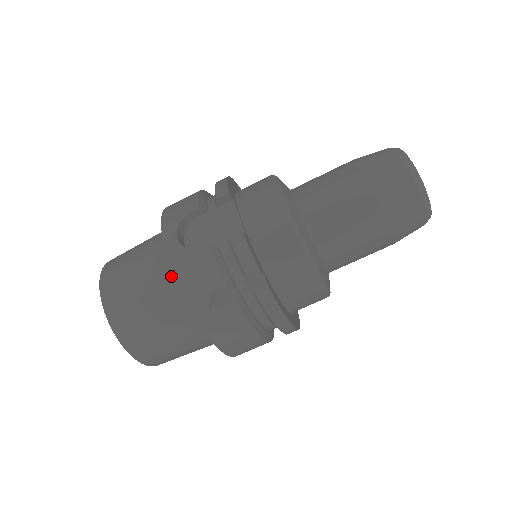
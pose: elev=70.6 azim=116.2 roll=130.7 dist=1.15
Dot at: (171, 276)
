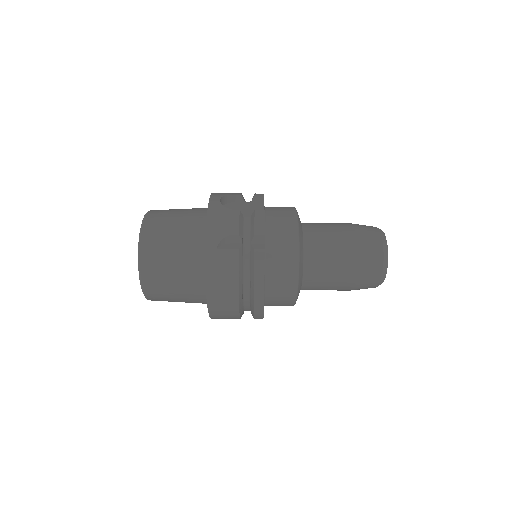
Dot at: (201, 223)
